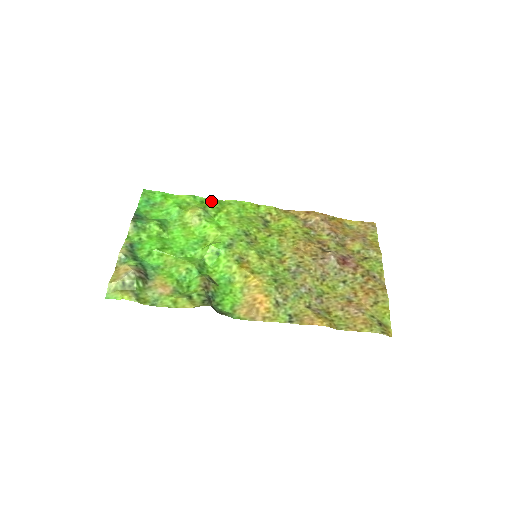
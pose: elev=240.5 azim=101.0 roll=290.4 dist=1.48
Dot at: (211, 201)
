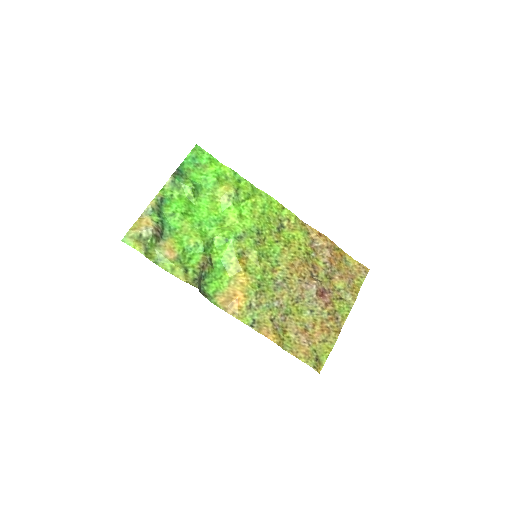
Dot at: (247, 185)
